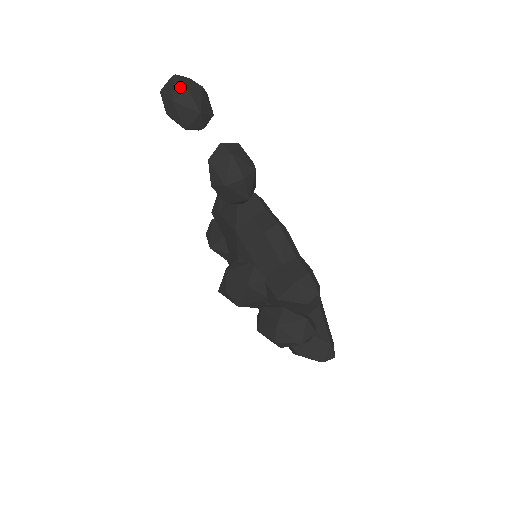
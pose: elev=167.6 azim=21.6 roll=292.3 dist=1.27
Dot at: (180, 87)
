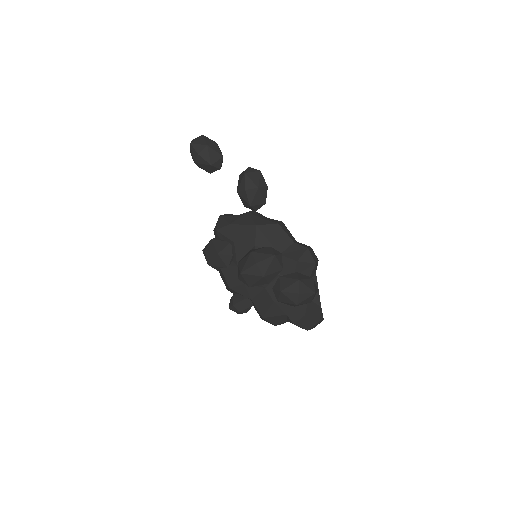
Dot at: (210, 140)
